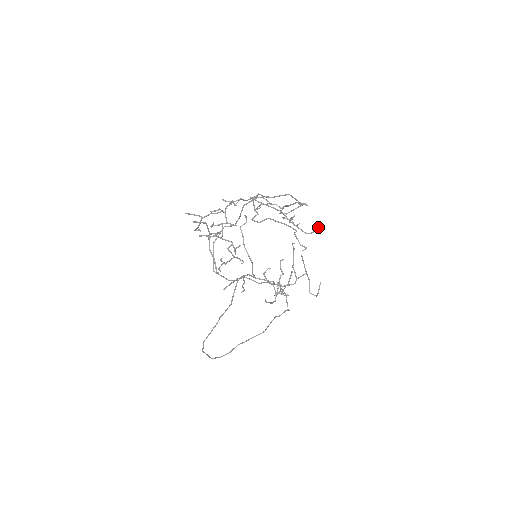
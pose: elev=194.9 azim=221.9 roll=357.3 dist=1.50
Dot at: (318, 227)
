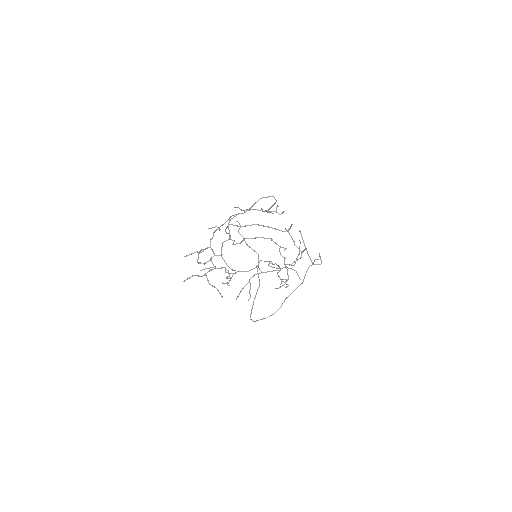
Dot at: (290, 226)
